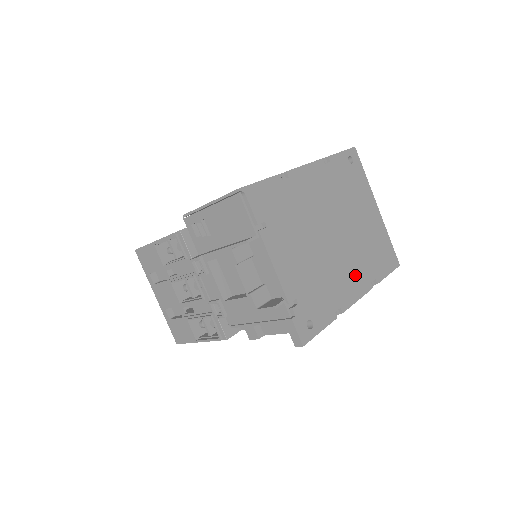
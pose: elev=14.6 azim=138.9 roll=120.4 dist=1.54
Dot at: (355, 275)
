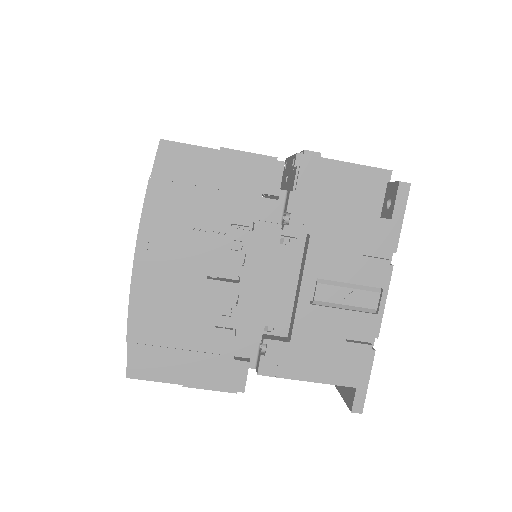
Dot at: occluded
